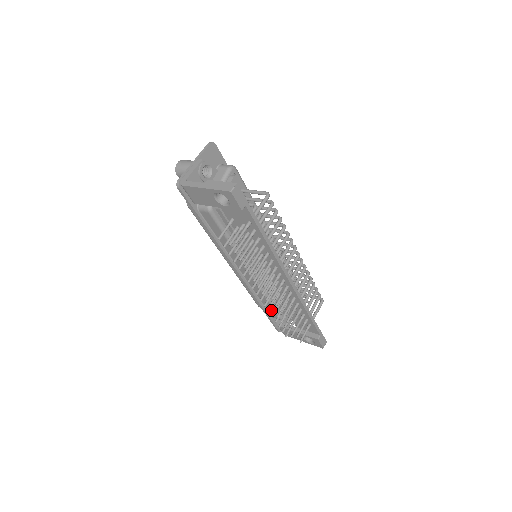
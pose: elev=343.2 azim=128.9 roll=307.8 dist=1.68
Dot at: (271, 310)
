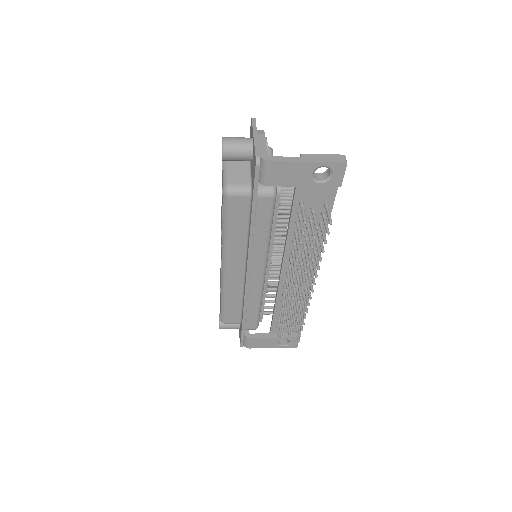
Dot at: (252, 319)
